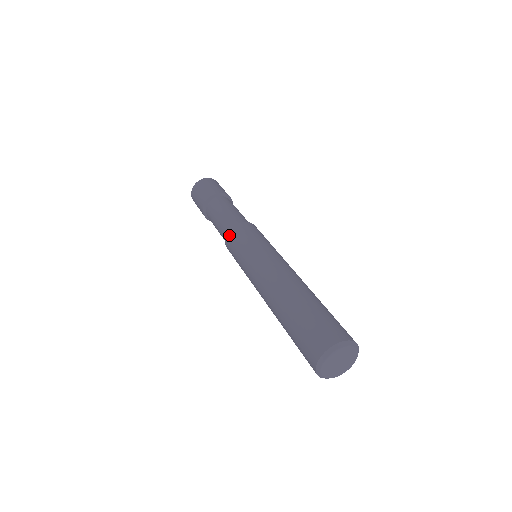
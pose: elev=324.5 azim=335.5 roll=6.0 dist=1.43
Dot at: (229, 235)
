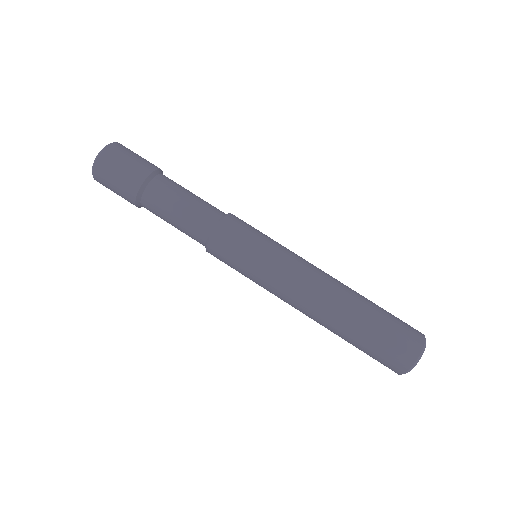
Dot at: (212, 254)
